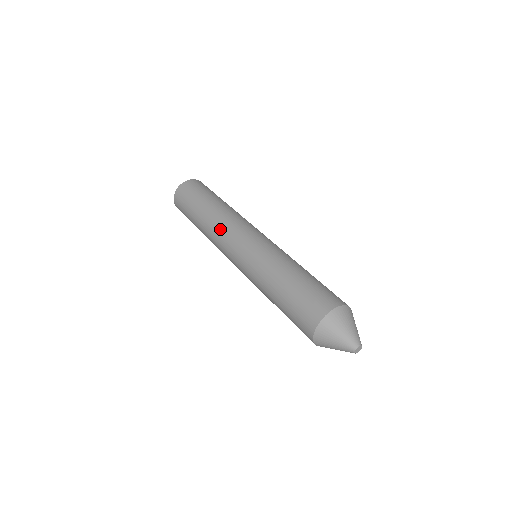
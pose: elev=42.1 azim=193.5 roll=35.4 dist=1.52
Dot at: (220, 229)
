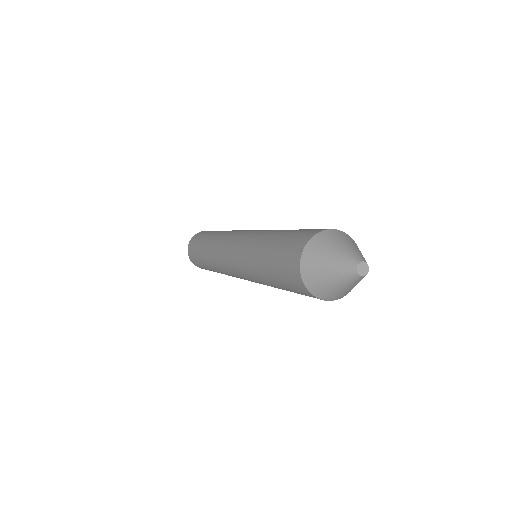
Dot at: (215, 257)
